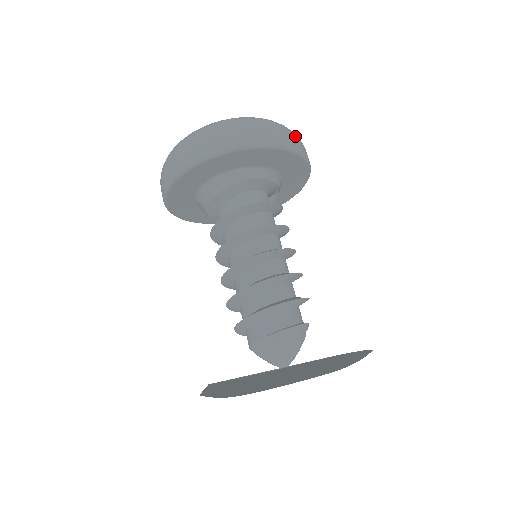
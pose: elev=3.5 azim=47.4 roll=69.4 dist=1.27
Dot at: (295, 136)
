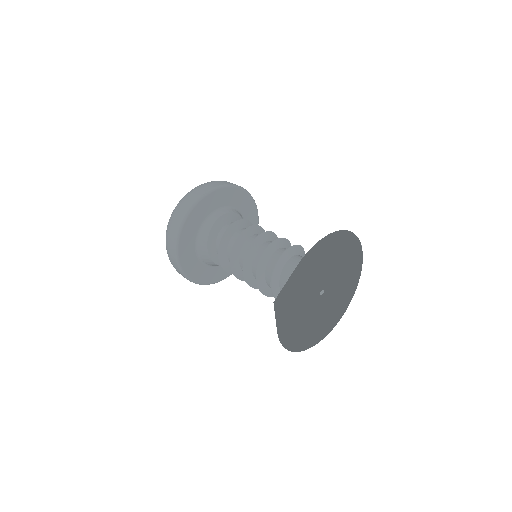
Dot at: occluded
